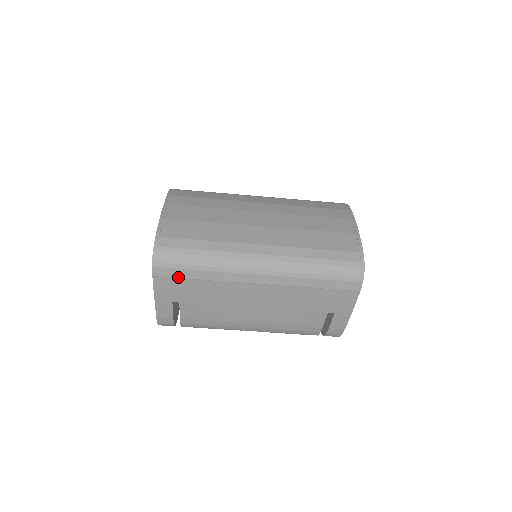
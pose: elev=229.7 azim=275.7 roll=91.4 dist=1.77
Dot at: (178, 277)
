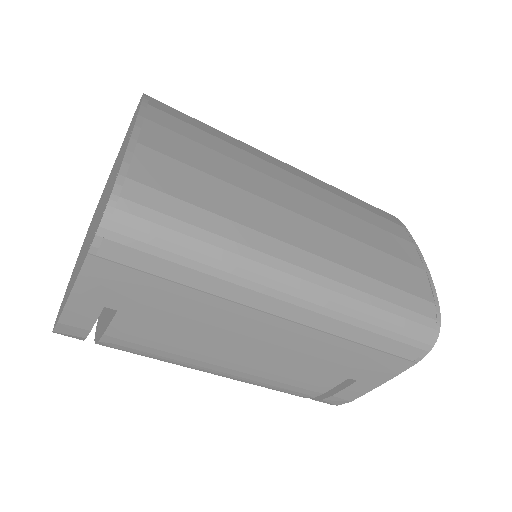
Dot at: (141, 269)
